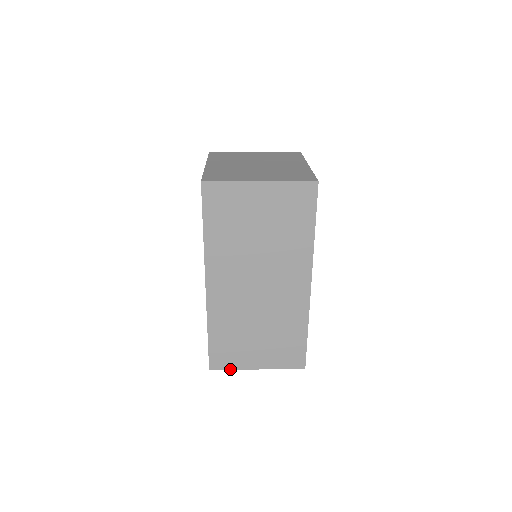
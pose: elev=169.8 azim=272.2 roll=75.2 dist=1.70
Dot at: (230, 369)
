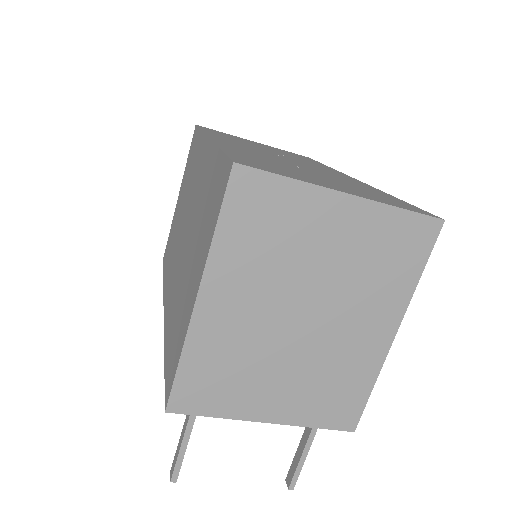
Dot at: (284, 176)
